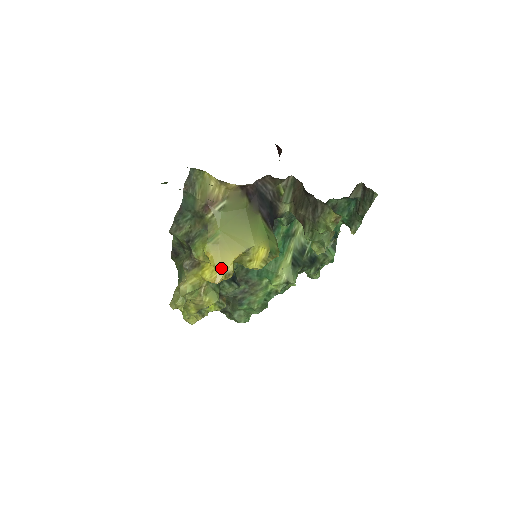
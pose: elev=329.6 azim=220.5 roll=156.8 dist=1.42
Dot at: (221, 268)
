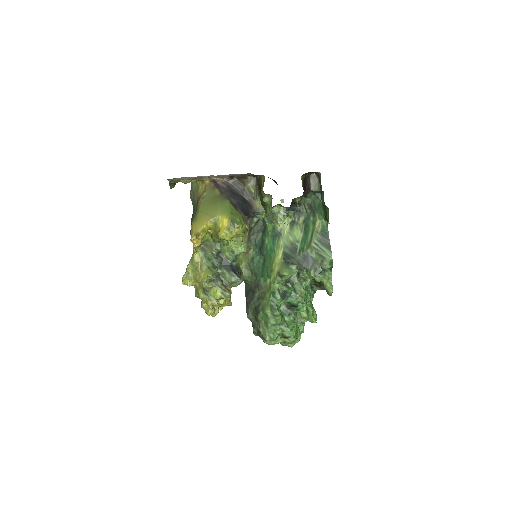
Dot at: (195, 232)
